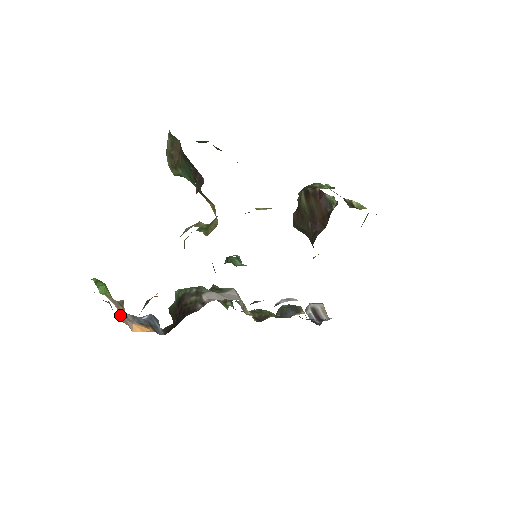
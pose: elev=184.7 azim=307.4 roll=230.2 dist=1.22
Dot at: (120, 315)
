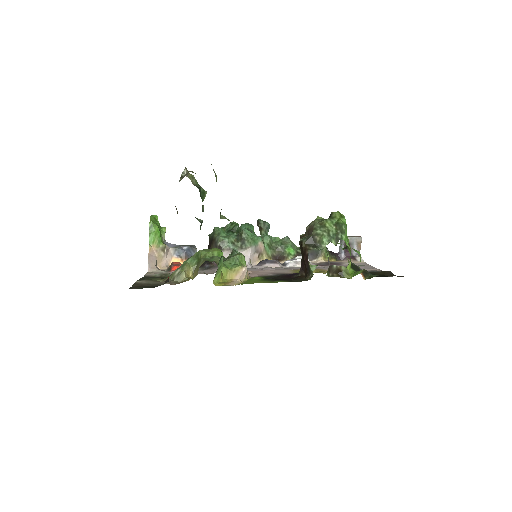
Dot at: (160, 260)
